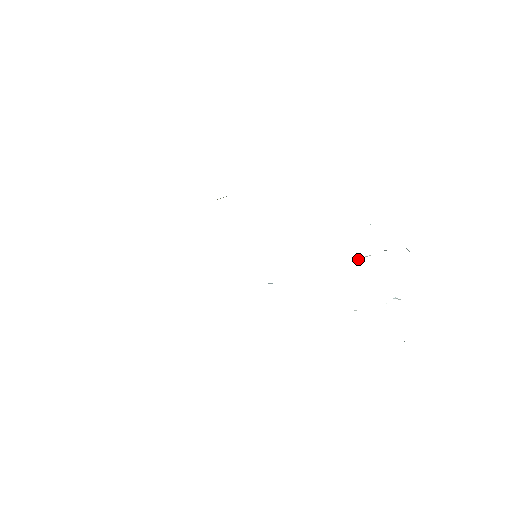
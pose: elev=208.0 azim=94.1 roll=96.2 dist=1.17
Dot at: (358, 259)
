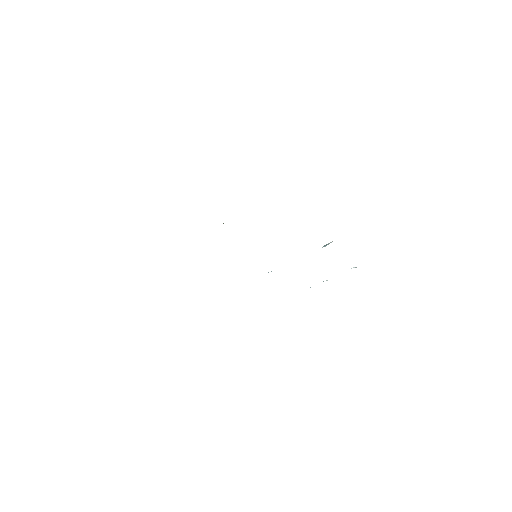
Dot at: (325, 245)
